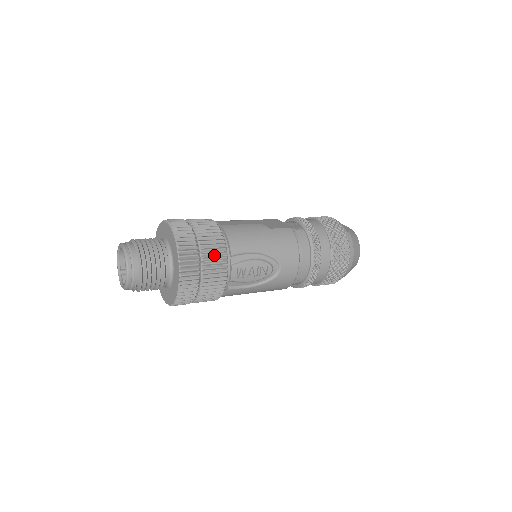
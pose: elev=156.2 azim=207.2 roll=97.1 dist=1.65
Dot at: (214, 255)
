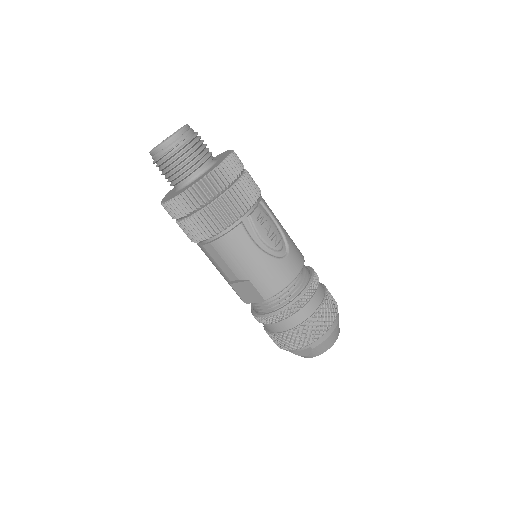
Dot at: (252, 184)
